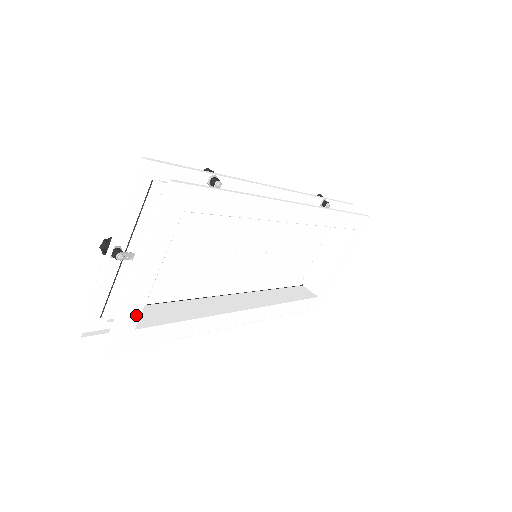
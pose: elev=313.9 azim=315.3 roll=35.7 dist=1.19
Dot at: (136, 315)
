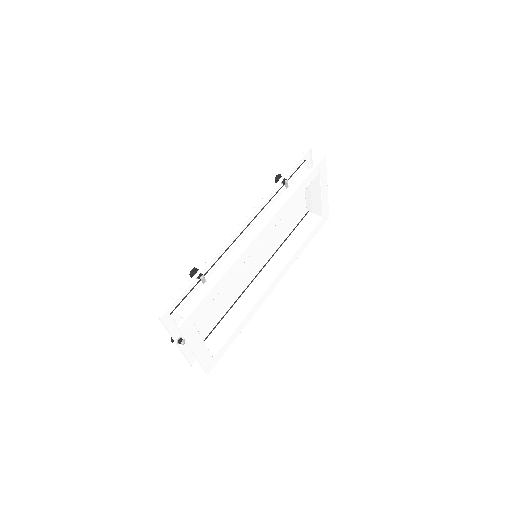
Dot at: (209, 356)
